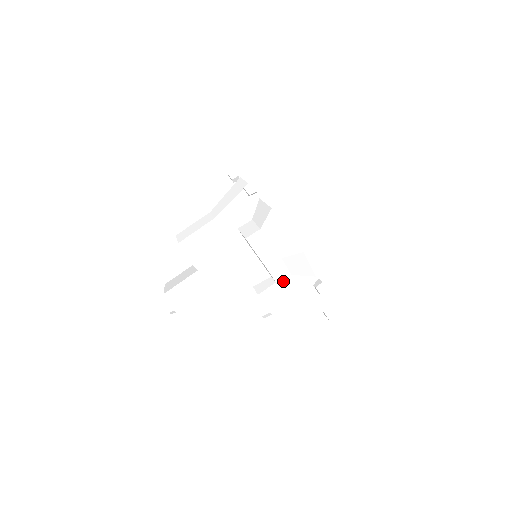
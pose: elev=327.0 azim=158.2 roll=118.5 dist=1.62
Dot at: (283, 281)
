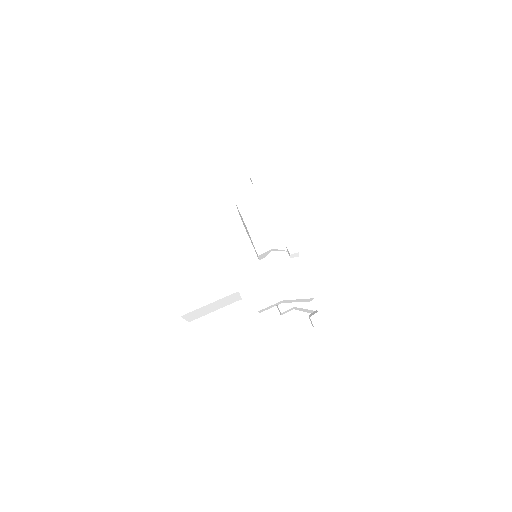
Dot at: (266, 259)
